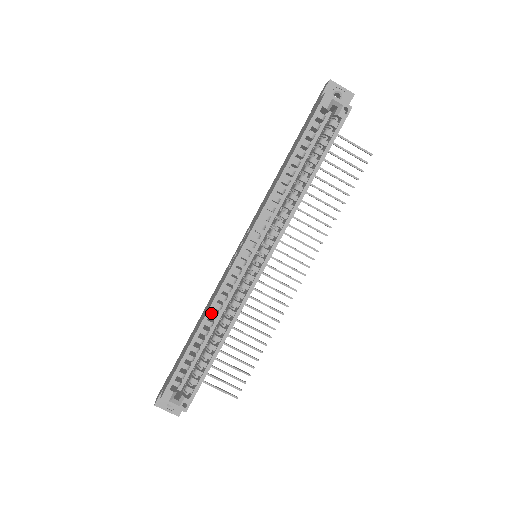
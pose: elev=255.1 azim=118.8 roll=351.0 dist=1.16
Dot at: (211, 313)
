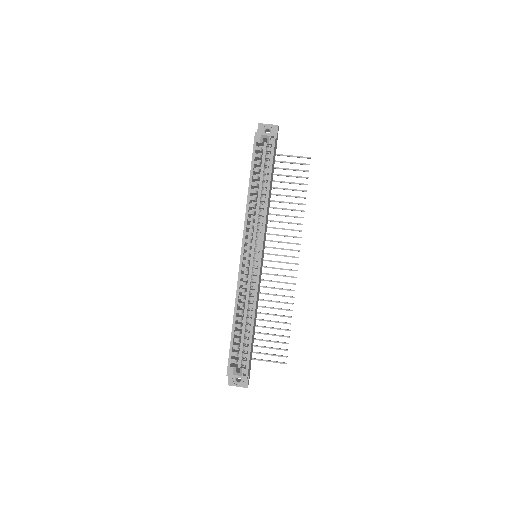
Dot at: (238, 304)
